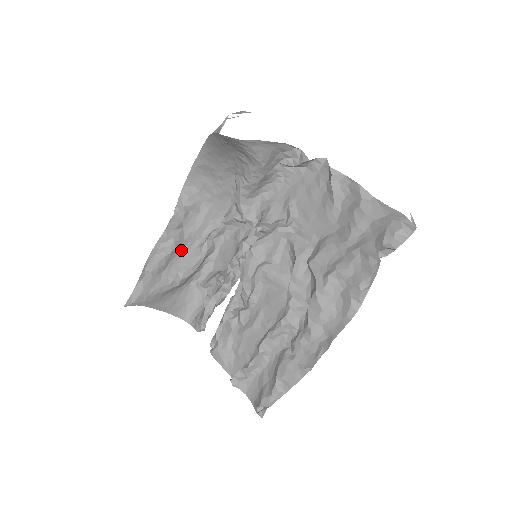
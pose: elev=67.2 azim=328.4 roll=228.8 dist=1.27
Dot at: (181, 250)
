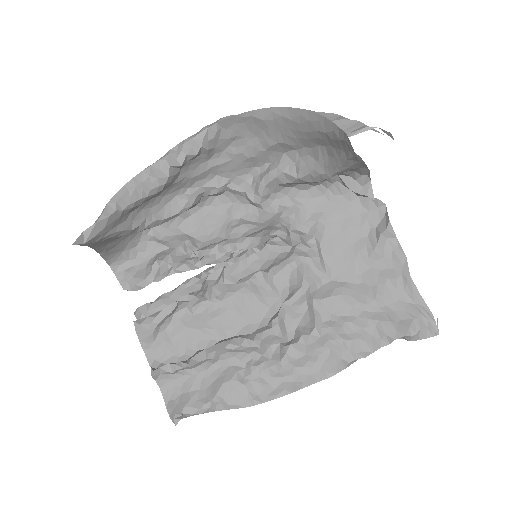
Dot at: (163, 192)
